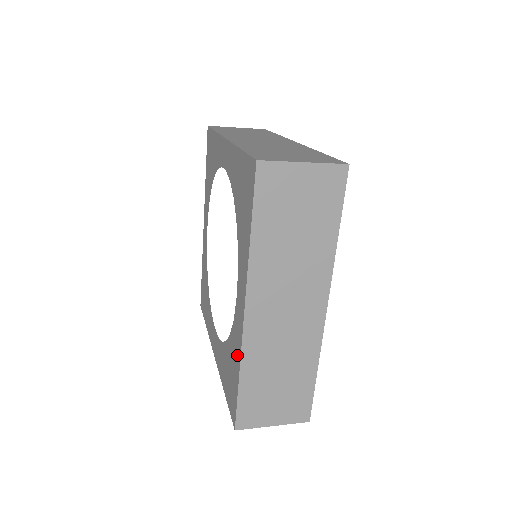
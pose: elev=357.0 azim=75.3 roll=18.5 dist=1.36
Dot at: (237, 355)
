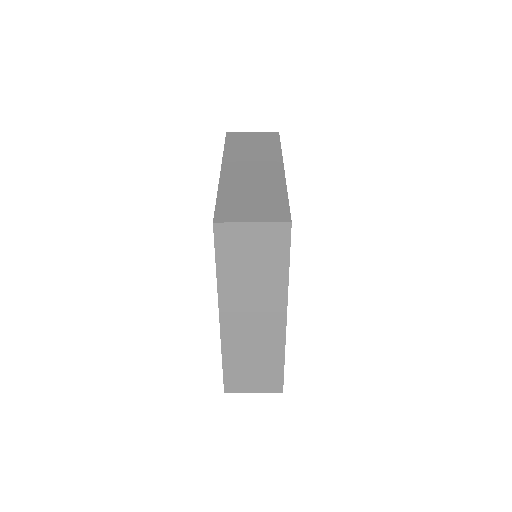
Dot at: occluded
